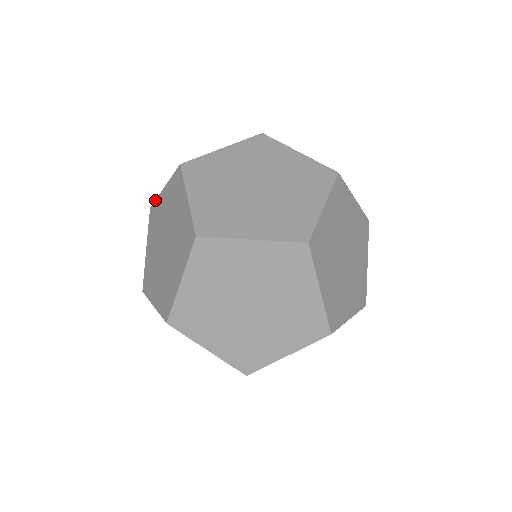
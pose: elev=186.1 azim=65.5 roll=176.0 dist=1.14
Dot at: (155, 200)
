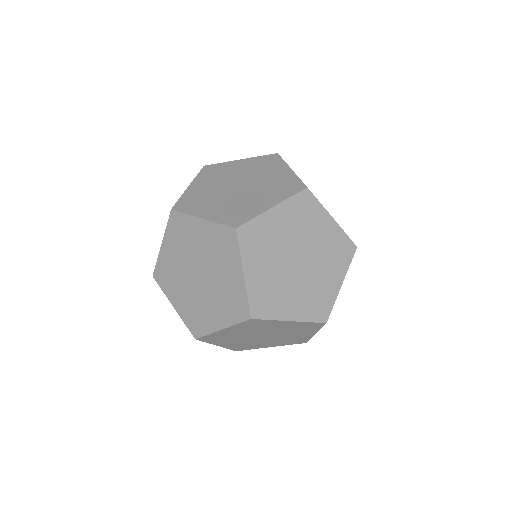
Dot at: occluded
